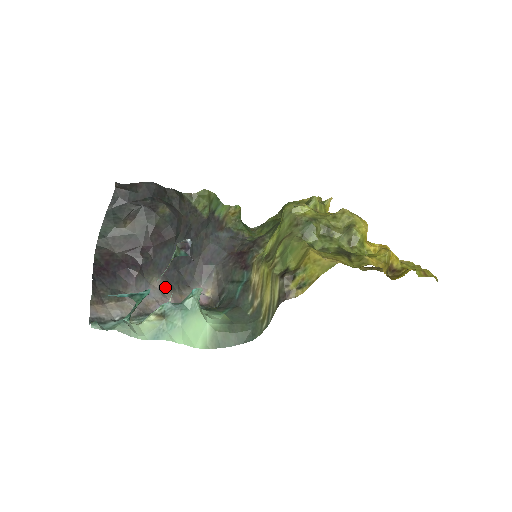
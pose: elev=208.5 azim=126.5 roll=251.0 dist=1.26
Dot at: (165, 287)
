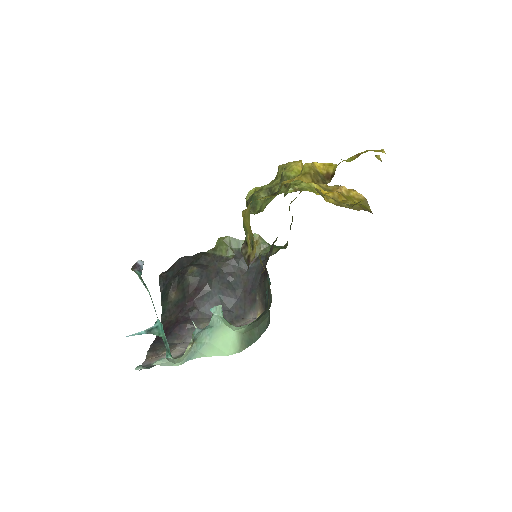
Dot at: occluded
